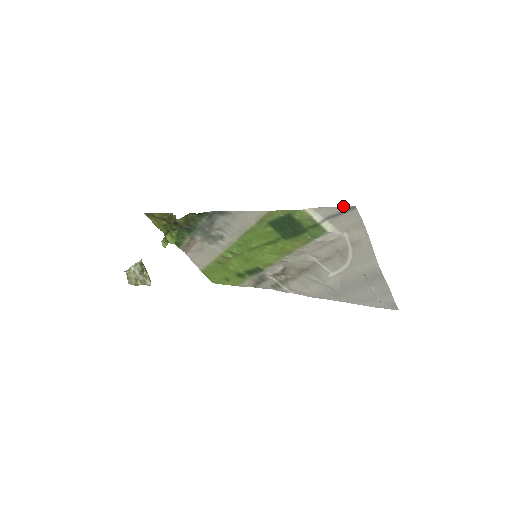
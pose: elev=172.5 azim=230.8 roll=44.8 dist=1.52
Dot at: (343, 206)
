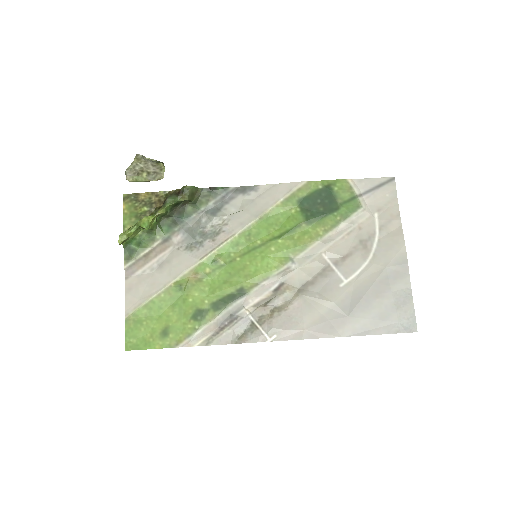
Dot at: (384, 177)
